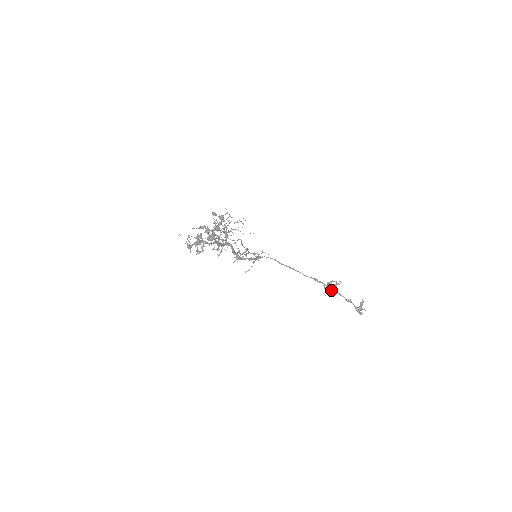
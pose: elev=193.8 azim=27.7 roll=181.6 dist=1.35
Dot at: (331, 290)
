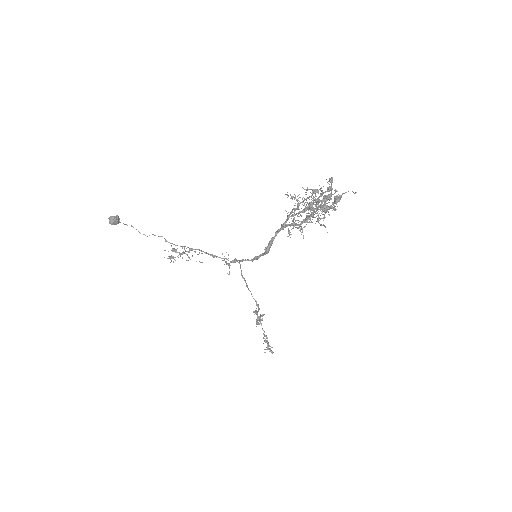
Dot at: (261, 320)
